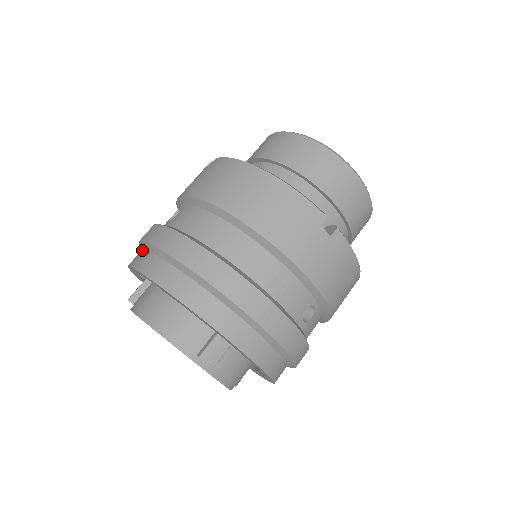
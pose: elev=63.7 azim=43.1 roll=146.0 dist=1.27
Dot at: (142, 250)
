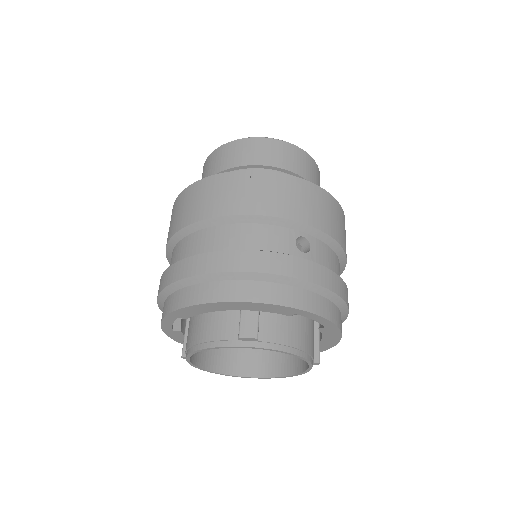
Dot at: occluded
